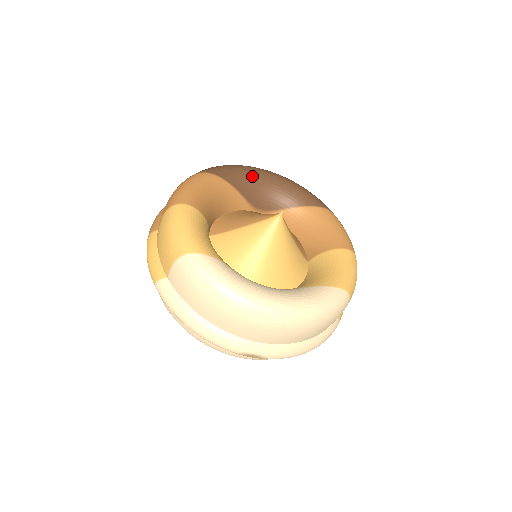
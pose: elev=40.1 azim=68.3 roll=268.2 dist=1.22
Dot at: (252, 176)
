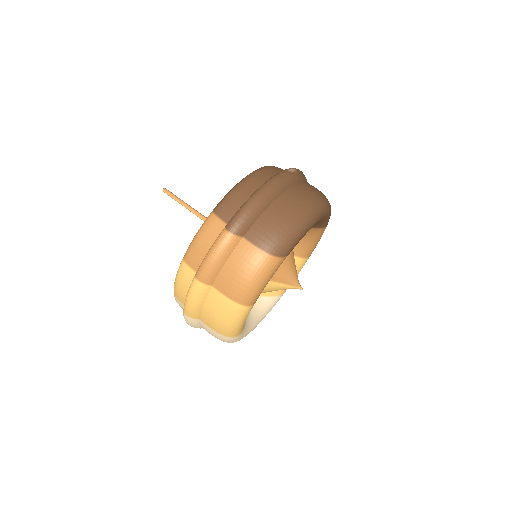
Dot at: occluded
